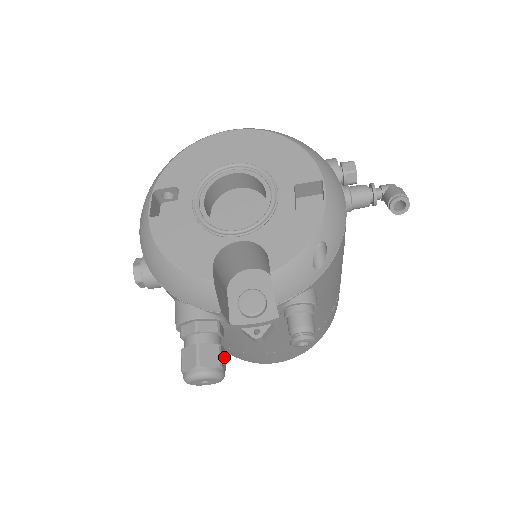
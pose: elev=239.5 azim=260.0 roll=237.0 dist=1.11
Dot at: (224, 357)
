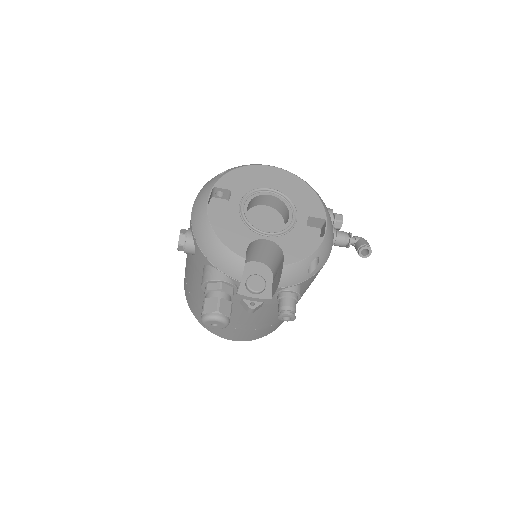
Dot at: occluded
